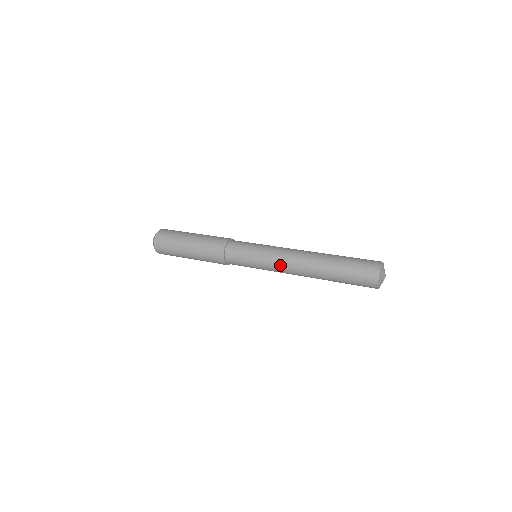
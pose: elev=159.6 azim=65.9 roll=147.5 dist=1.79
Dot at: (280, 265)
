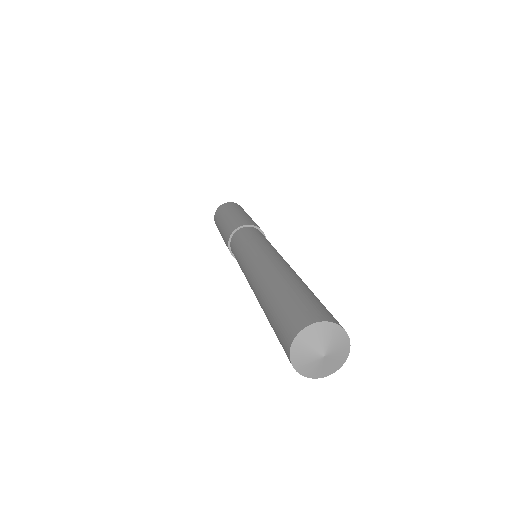
Dot at: occluded
